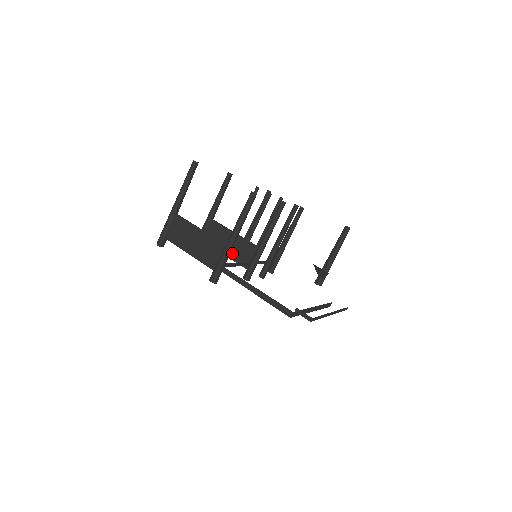
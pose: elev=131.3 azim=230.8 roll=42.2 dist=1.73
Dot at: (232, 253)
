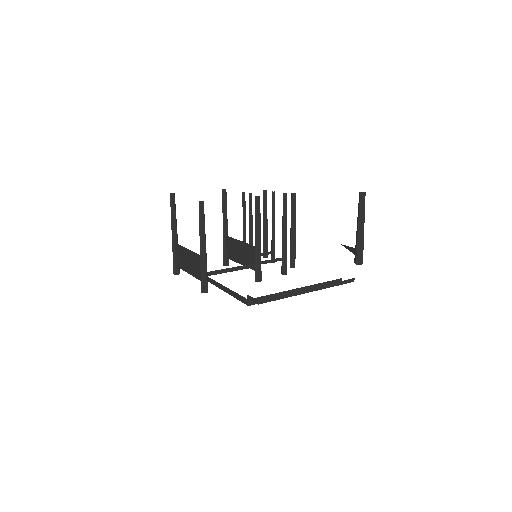
Dot at: (244, 260)
